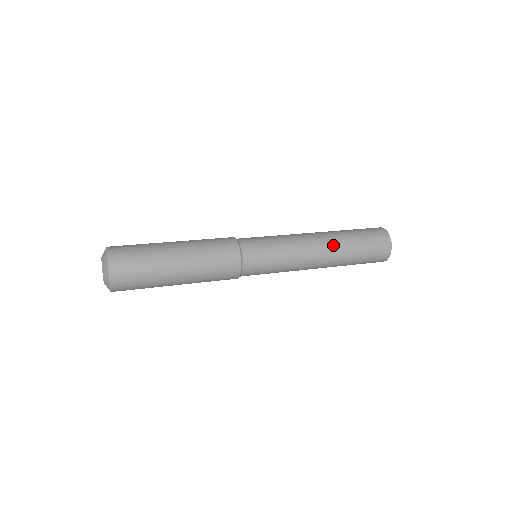
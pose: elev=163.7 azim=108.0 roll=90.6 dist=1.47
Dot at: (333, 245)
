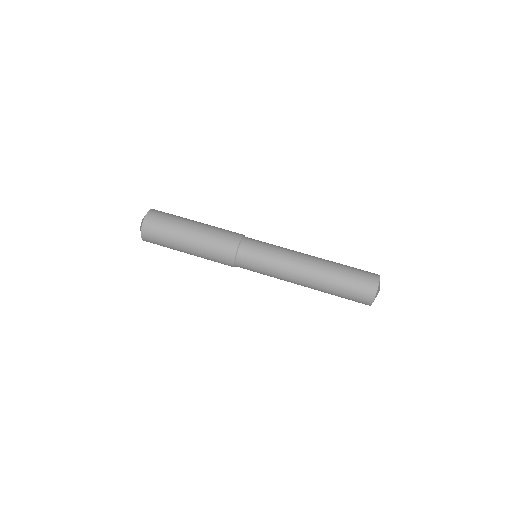
Dot at: (315, 283)
